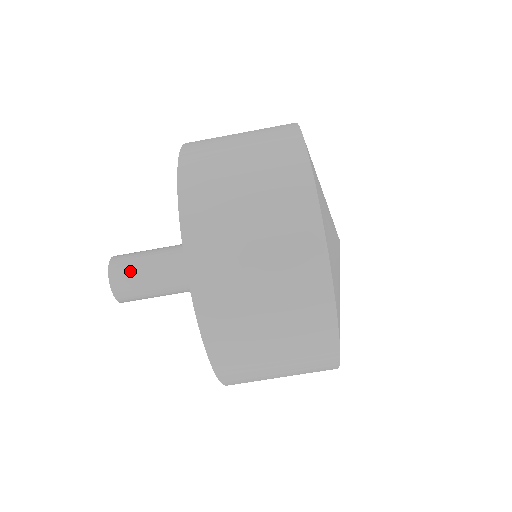
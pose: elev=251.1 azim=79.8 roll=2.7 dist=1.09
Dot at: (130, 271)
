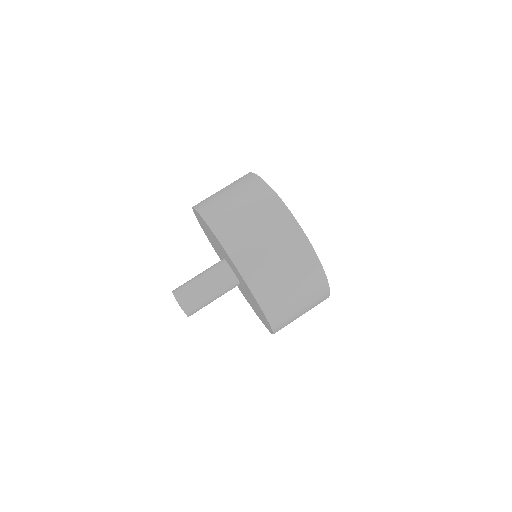
Dot at: (186, 288)
